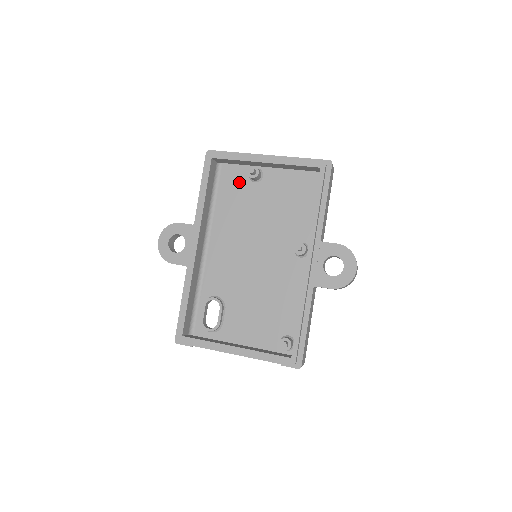
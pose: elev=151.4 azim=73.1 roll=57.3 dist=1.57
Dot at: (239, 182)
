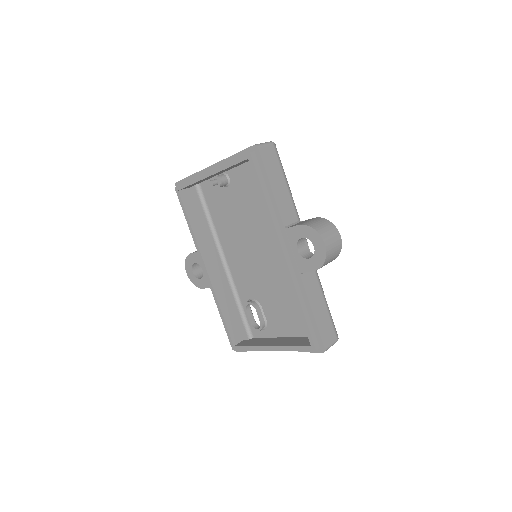
Dot at: (217, 192)
